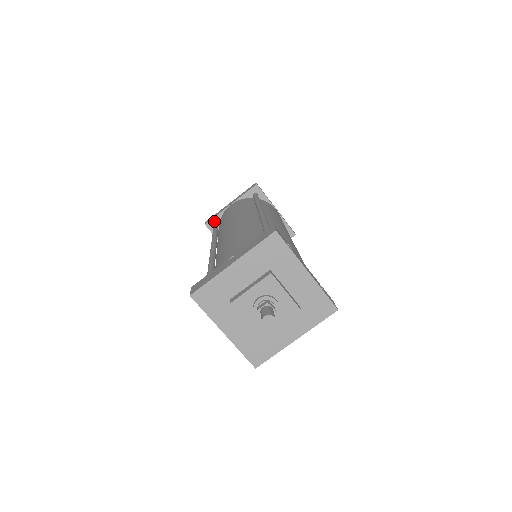
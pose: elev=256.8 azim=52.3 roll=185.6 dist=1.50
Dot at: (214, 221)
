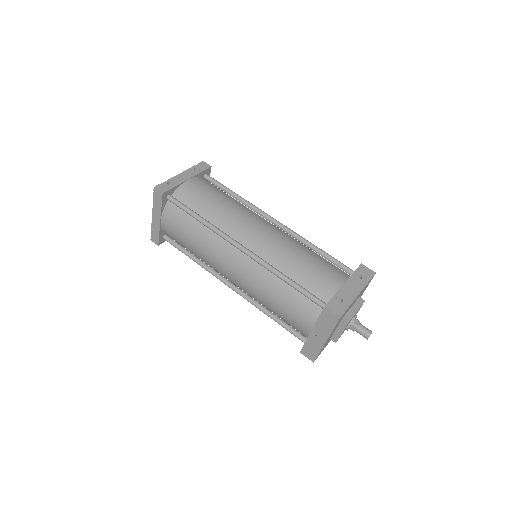
Dot at: (161, 238)
